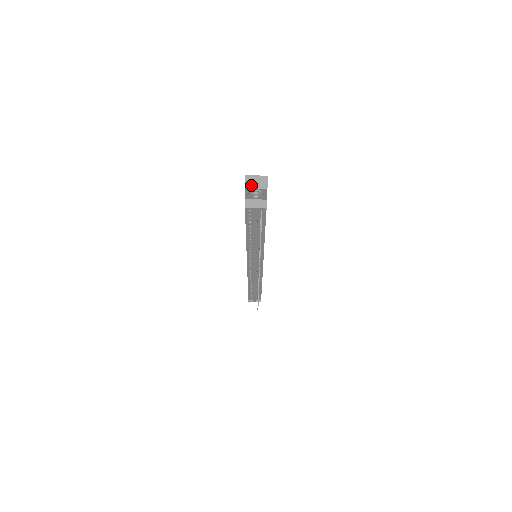
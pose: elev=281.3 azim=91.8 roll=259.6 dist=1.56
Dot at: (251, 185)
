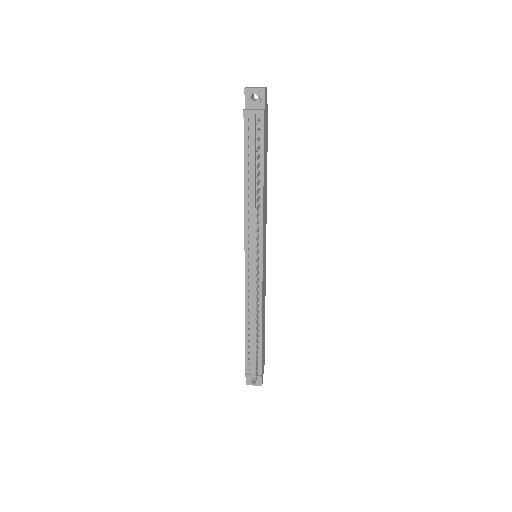
Dot at: (251, 87)
